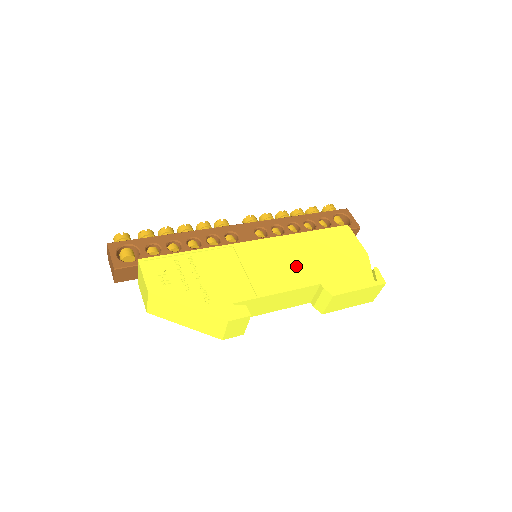
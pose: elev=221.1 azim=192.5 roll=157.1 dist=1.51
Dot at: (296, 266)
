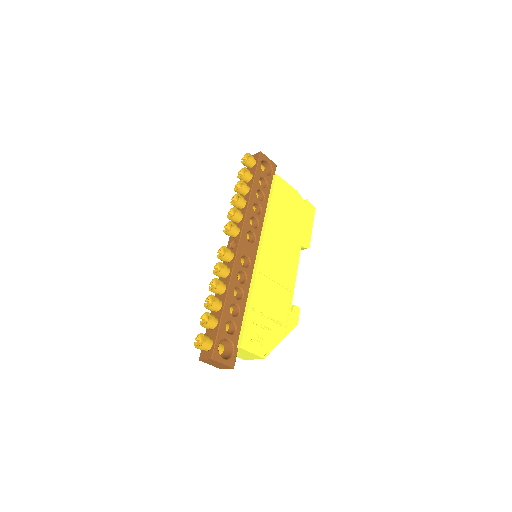
Dot at: (287, 247)
